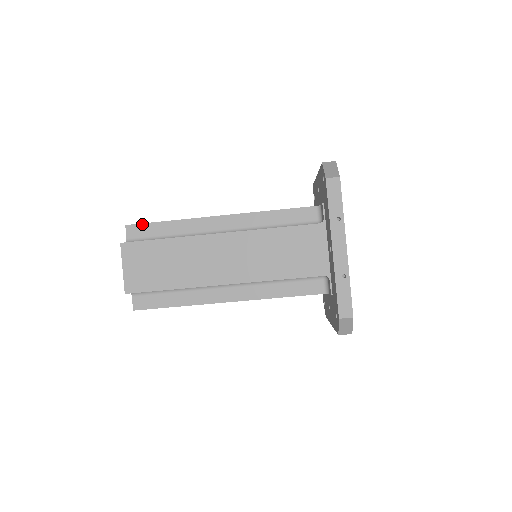
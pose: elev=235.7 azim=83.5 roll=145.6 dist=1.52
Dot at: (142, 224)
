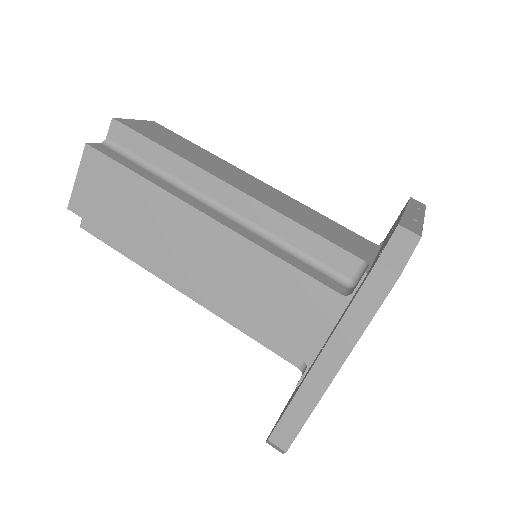
Dot at: occluded
